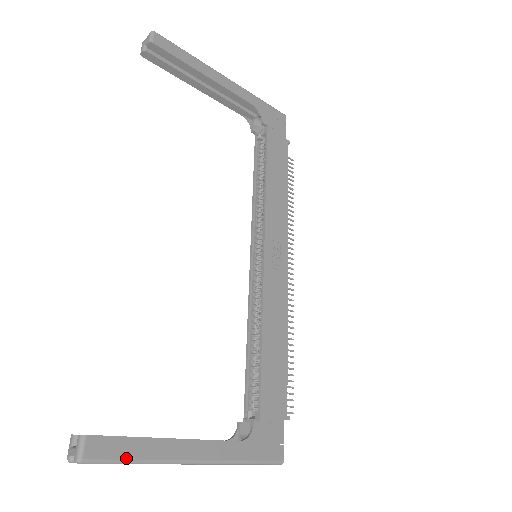
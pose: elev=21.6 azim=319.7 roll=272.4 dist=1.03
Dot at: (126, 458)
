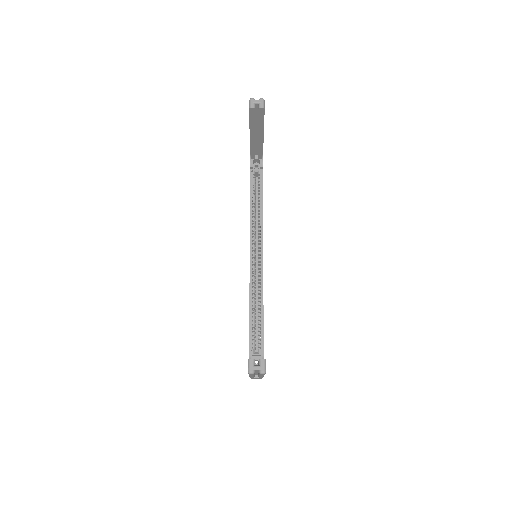
Dot at: occluded
